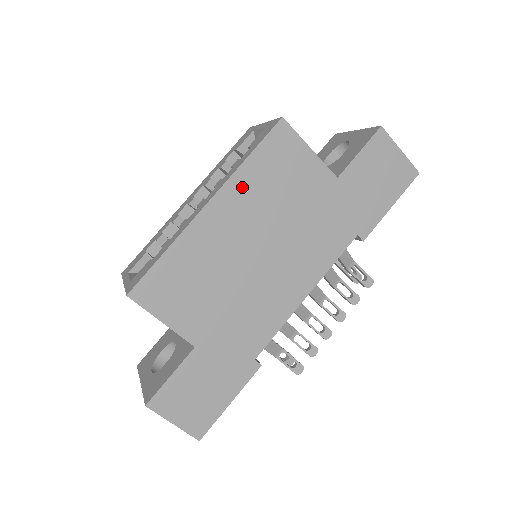
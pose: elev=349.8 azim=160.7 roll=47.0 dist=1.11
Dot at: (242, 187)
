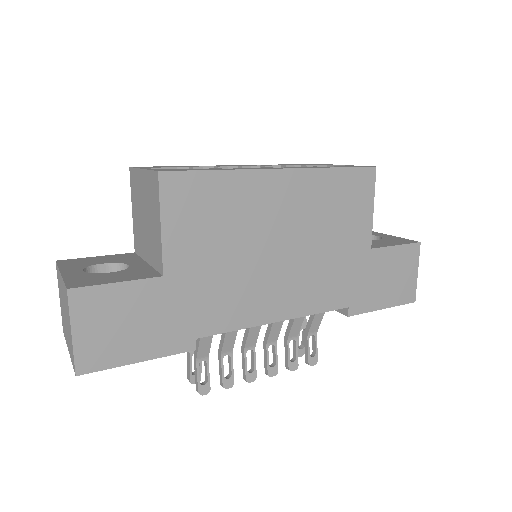
Dot at: (313, 184)
